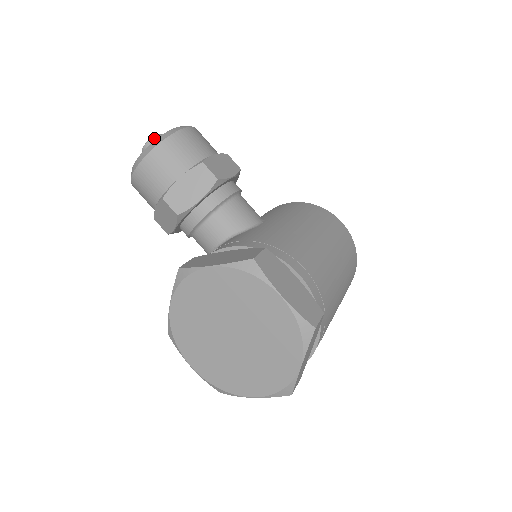
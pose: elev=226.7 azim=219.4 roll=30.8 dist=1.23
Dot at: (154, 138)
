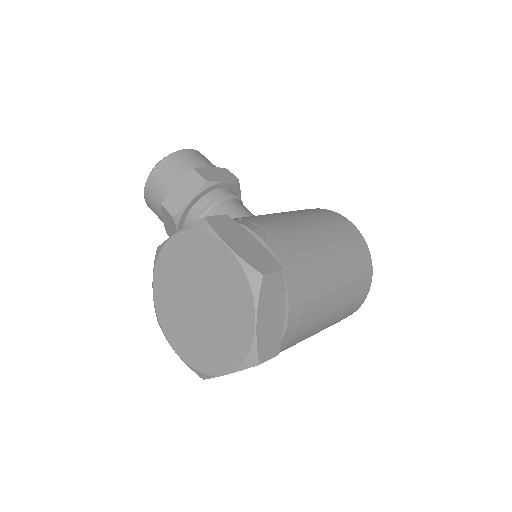
Dot at: occluded
